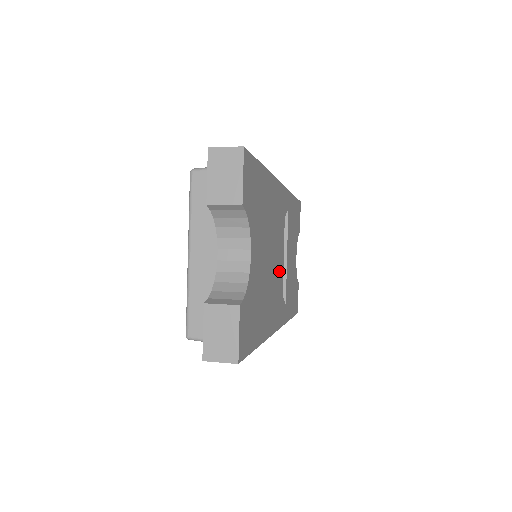
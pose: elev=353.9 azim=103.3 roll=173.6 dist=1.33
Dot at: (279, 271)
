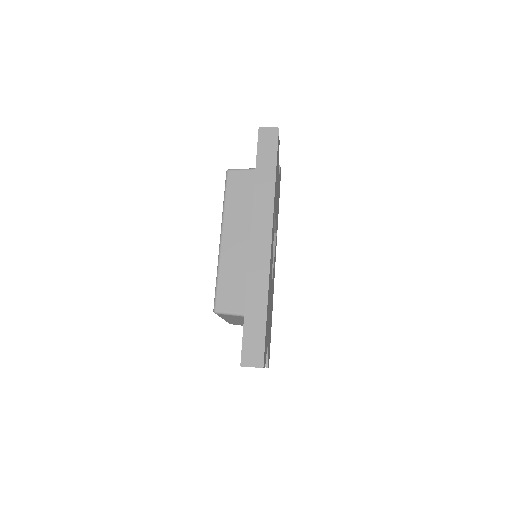
Dot at: occluded
